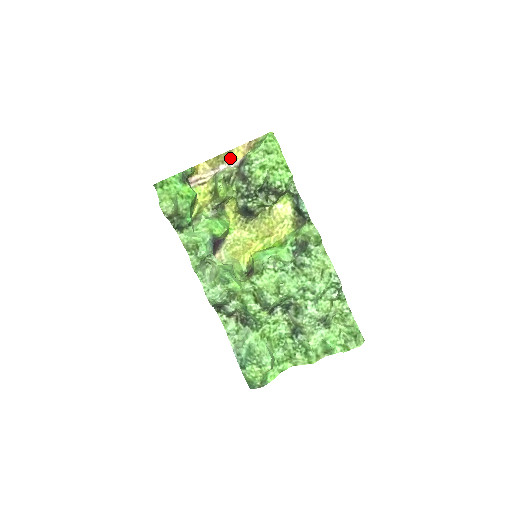
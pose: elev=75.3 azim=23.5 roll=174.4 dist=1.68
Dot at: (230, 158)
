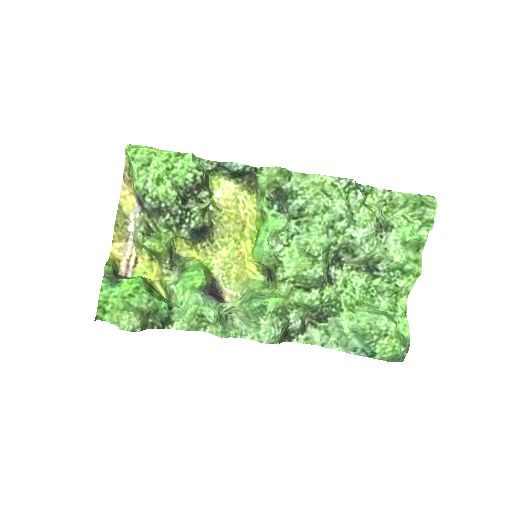
Dot at: (127, 212)
